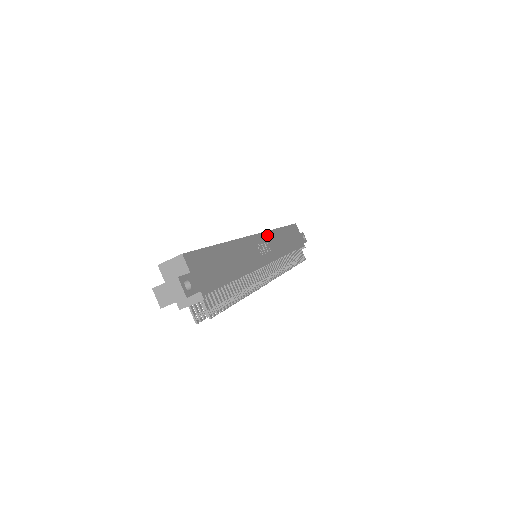
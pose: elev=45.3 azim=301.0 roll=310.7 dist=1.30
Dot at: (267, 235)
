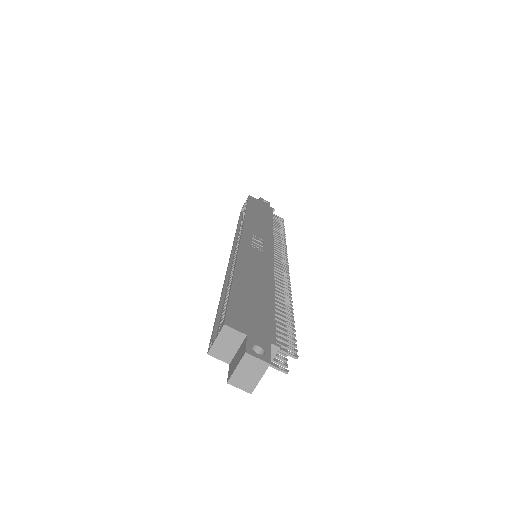
Dot at: (247, 229)
